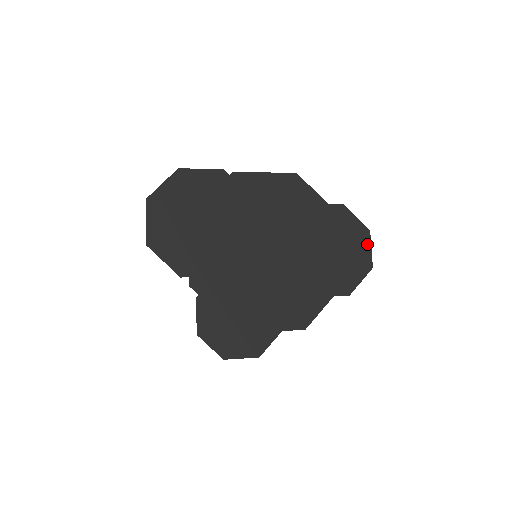
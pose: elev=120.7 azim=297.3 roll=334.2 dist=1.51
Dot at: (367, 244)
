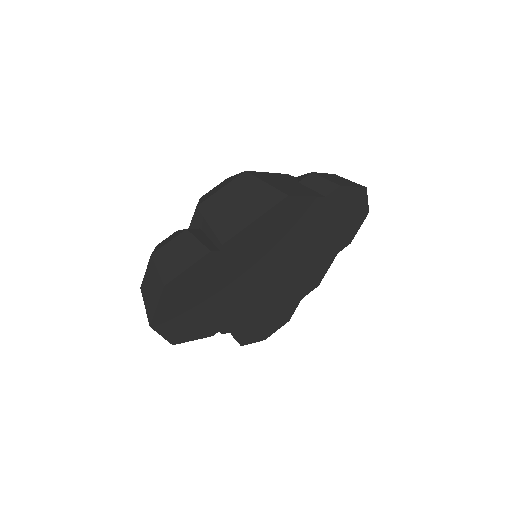
Dot at: (364, 200)
